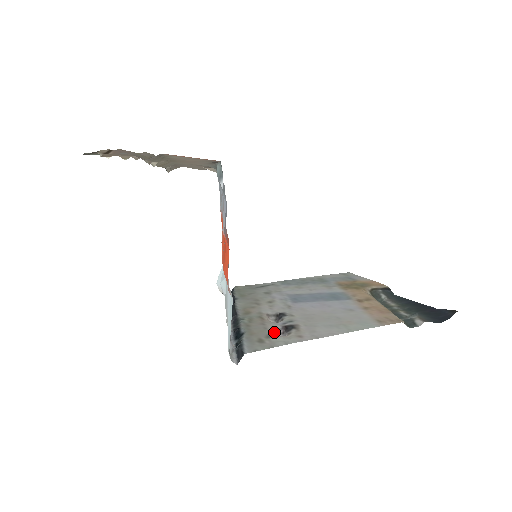
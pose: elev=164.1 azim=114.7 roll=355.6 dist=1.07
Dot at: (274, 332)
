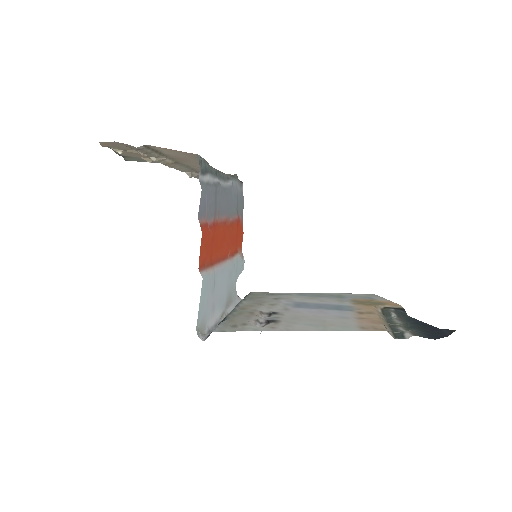
Dot at: (255, 324)
